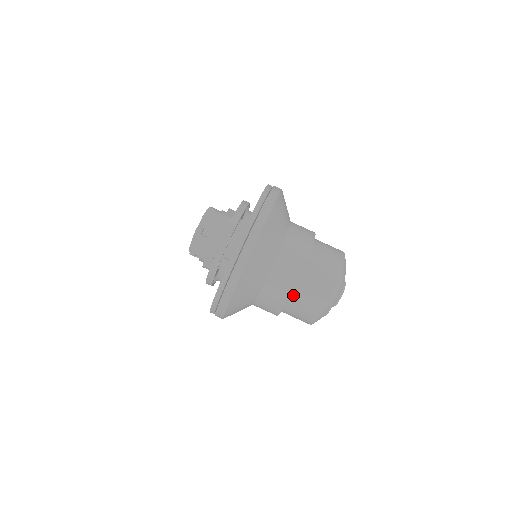
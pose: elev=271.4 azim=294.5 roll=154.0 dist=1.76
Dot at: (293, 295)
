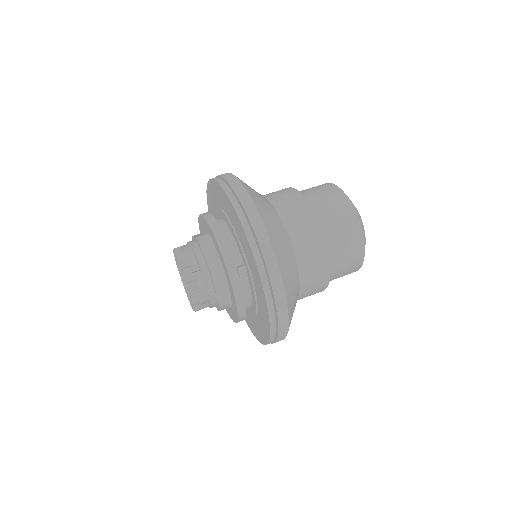
Dot at: (327, 245)
